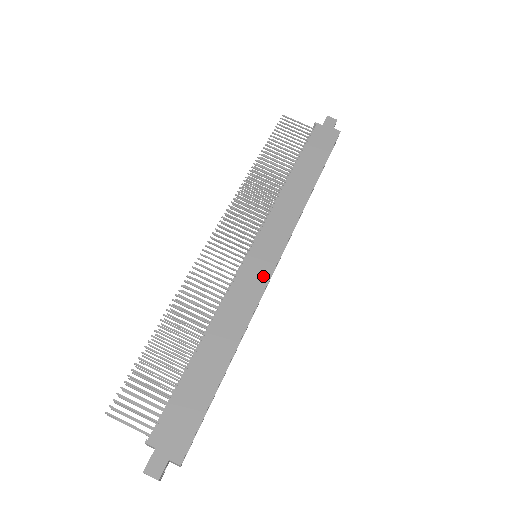
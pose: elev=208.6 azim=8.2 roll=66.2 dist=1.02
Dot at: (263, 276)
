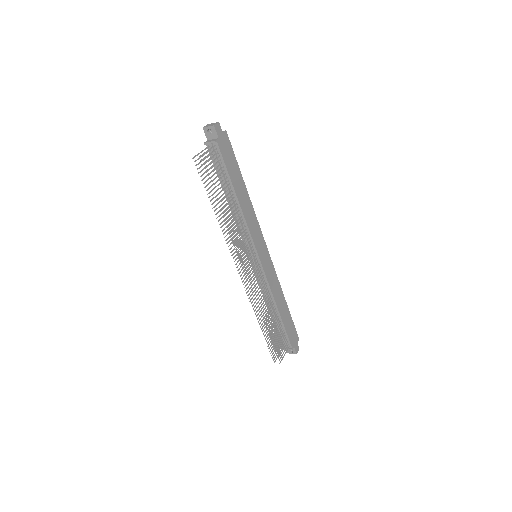
Dot at: (270, 262)
